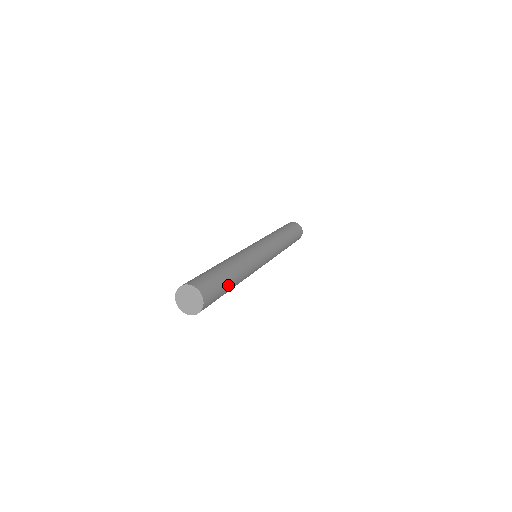
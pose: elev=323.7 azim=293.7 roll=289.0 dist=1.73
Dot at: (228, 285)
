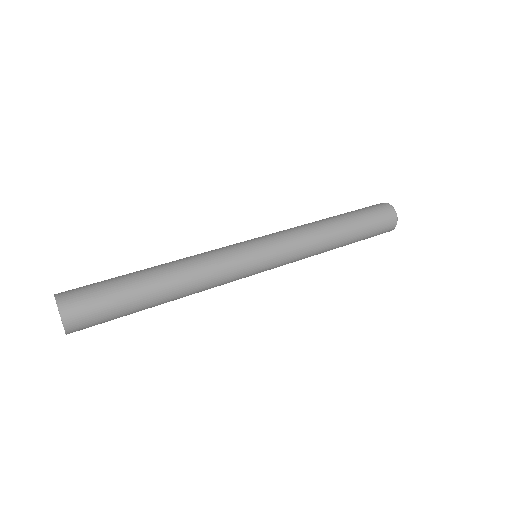
Dot at: (134, 292)
